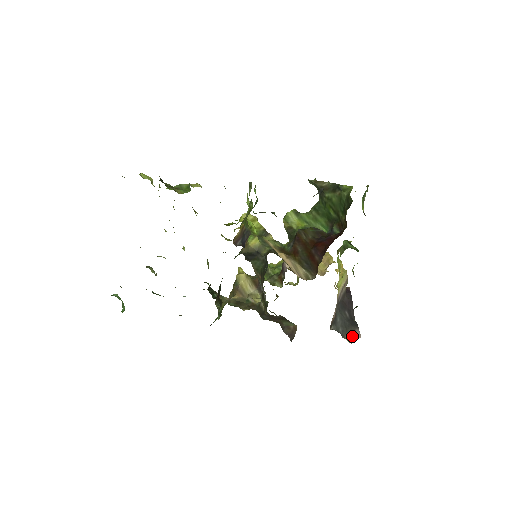
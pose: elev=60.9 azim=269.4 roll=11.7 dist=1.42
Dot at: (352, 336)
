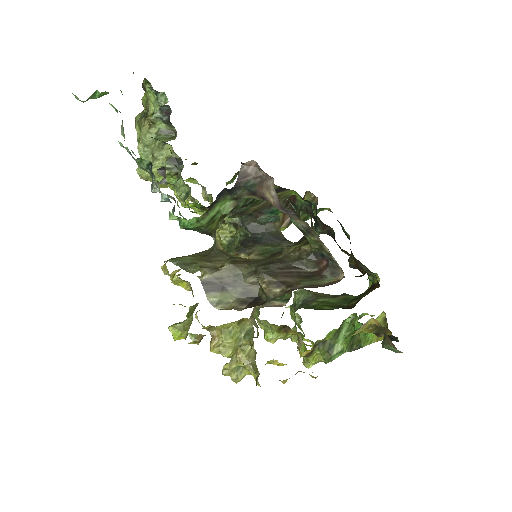
Dot at: occluded
